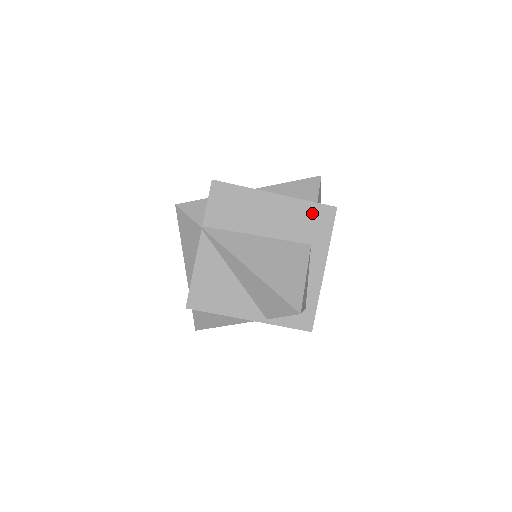
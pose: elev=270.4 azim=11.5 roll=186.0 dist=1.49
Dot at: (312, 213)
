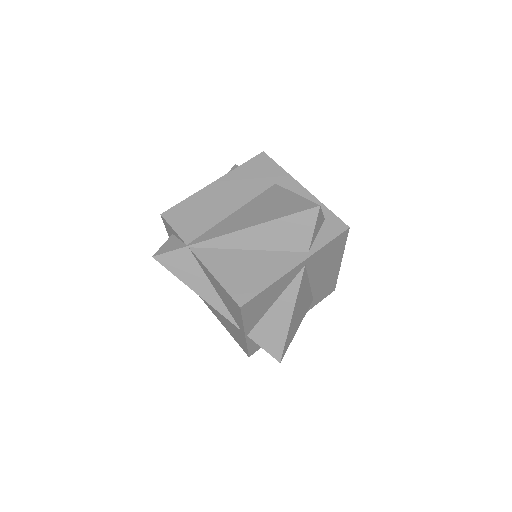
Dot at: (252, 169)
